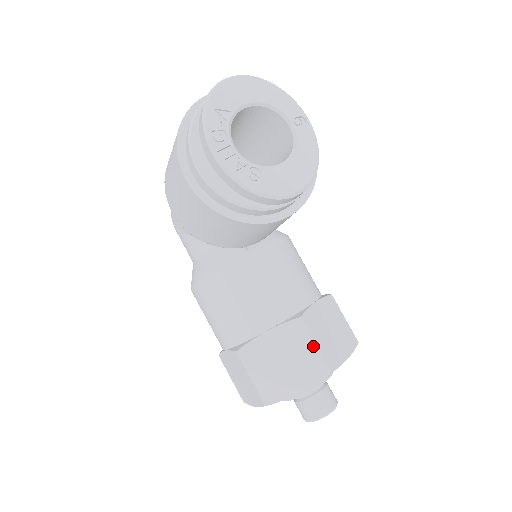
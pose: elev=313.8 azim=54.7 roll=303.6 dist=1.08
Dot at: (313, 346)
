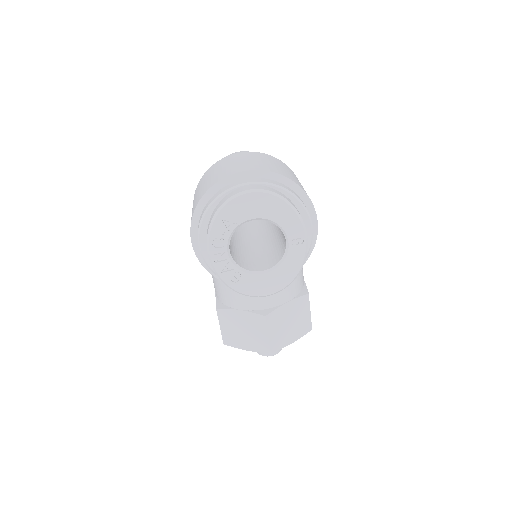
Dot at: (266, 335)
